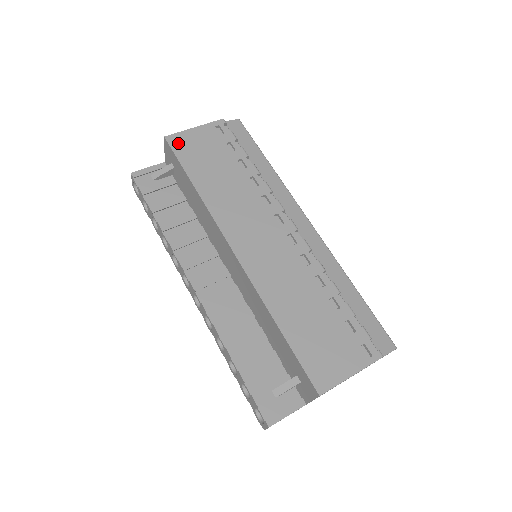
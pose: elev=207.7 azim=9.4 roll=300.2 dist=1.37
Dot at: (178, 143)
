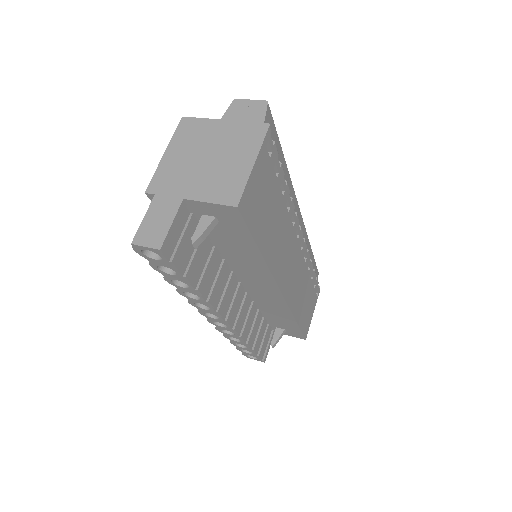
Dot at: (248, 206)
